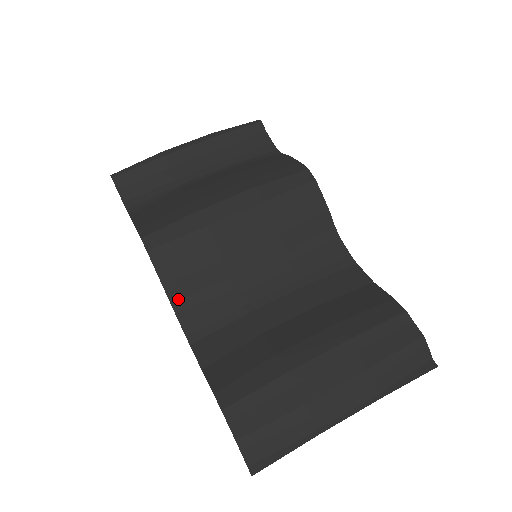
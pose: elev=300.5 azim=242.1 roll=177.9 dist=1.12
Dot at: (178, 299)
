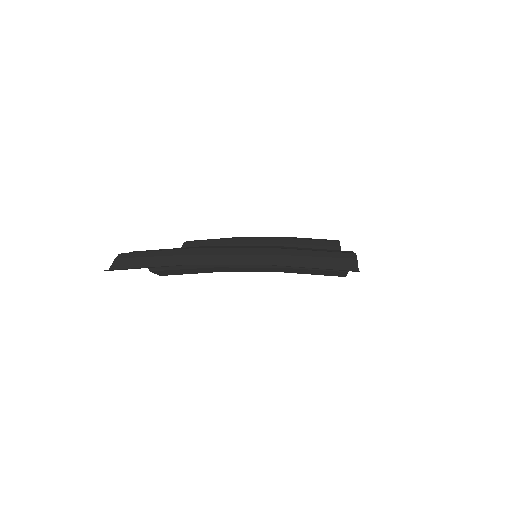
Dot at: occluded
